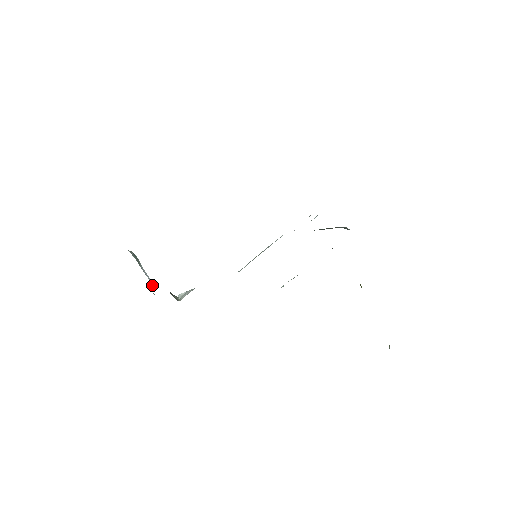
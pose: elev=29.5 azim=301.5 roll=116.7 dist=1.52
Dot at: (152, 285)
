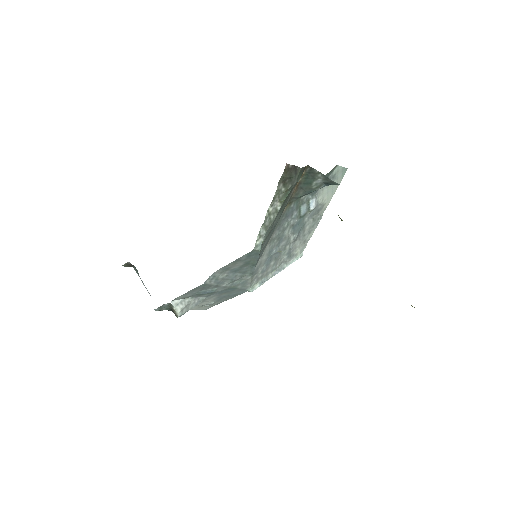
Dot at: occluded
